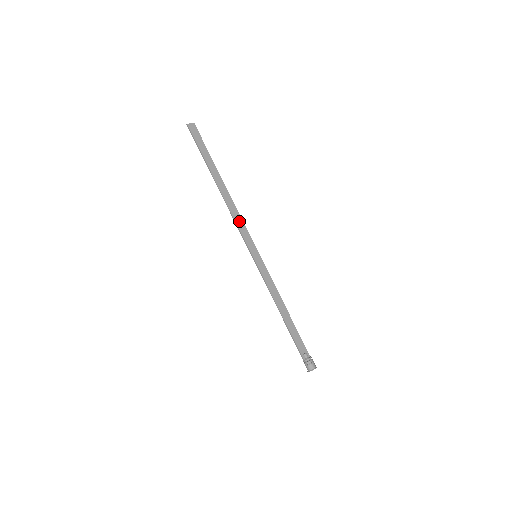
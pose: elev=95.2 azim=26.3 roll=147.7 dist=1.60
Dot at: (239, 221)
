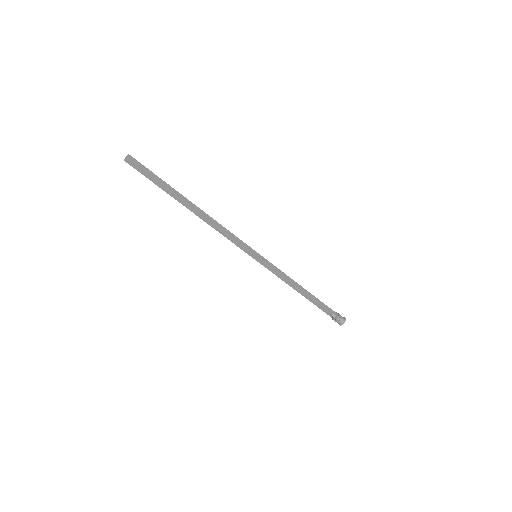
Dot at: (225, 233)
